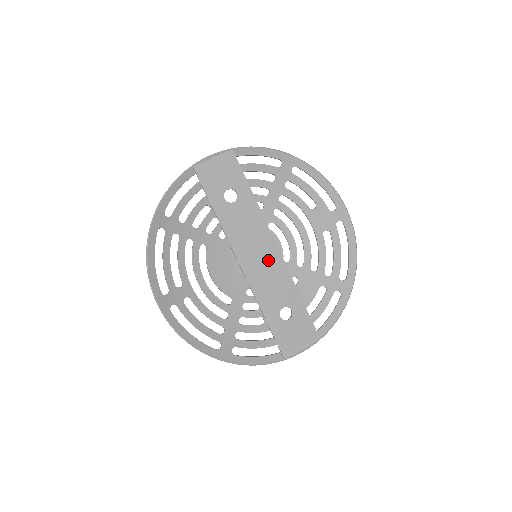
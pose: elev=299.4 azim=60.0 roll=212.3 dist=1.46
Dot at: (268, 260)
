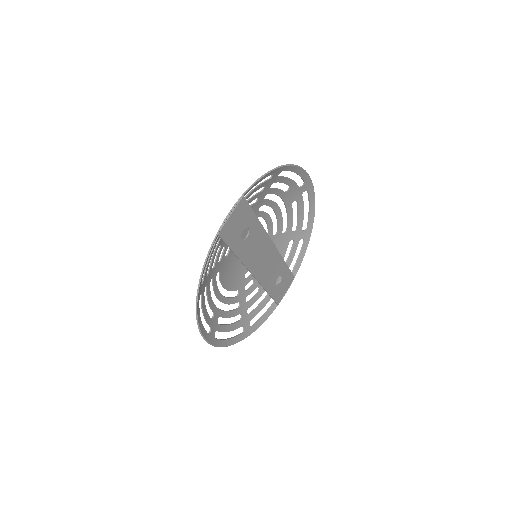
Dot at: (269, 258)
